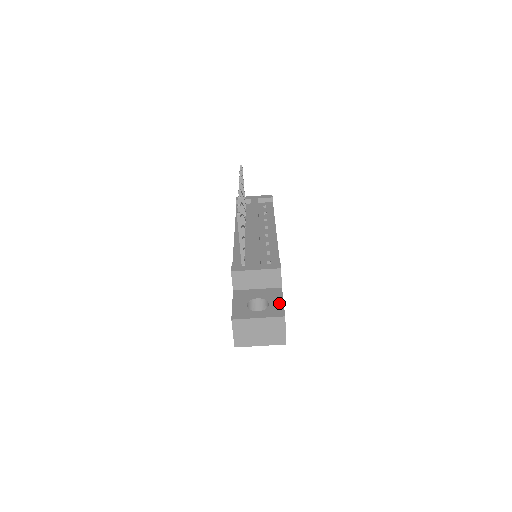
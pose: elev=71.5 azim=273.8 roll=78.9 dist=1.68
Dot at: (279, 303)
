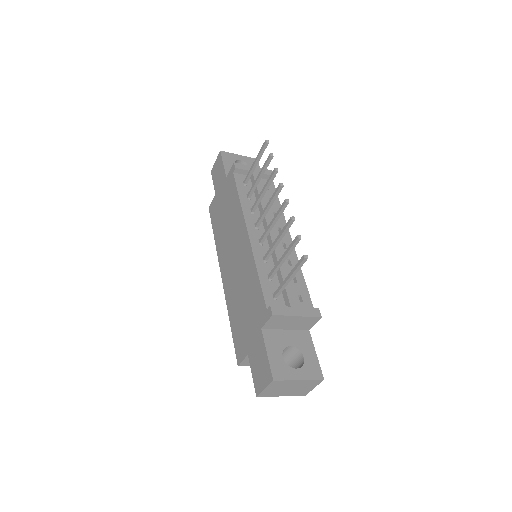
Dot at: (314, 357)
